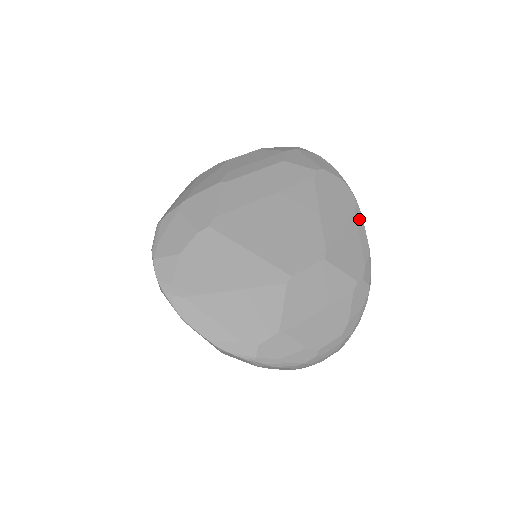
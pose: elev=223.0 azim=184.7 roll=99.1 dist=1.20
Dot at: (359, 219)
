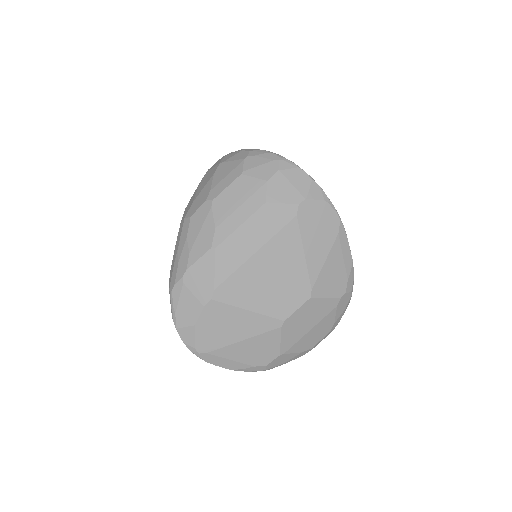
Dot at: (343, 238)
